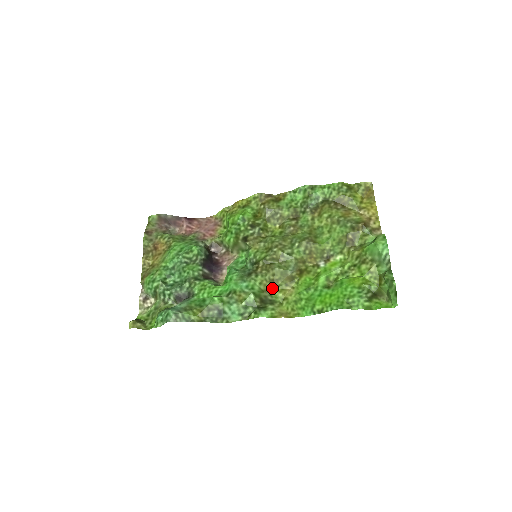
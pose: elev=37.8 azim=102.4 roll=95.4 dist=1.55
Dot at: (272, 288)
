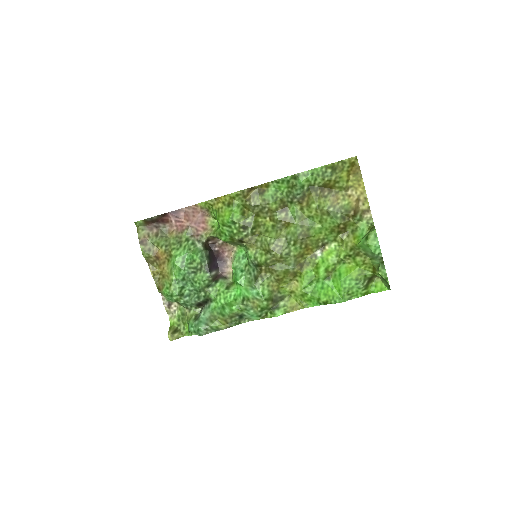
Dot at: (279, 286)
